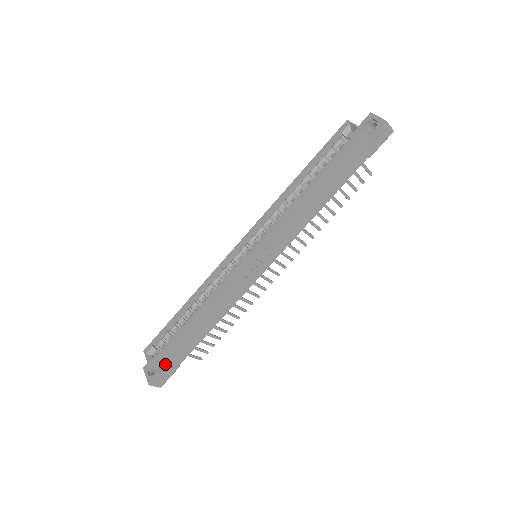
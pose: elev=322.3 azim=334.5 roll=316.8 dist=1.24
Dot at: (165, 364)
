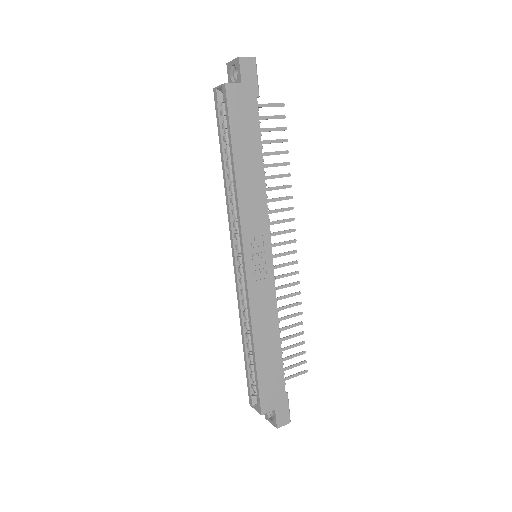
Dot at: (272, 402)
